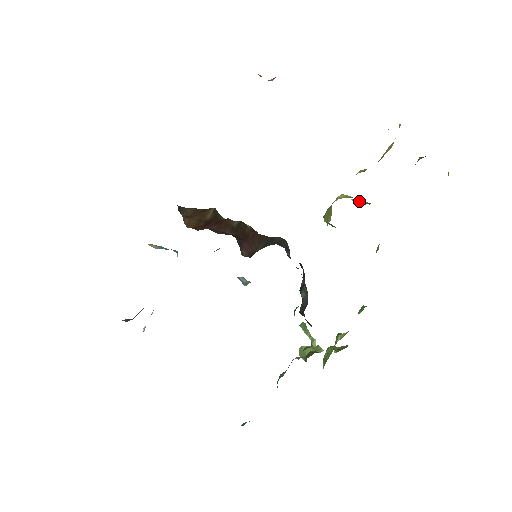
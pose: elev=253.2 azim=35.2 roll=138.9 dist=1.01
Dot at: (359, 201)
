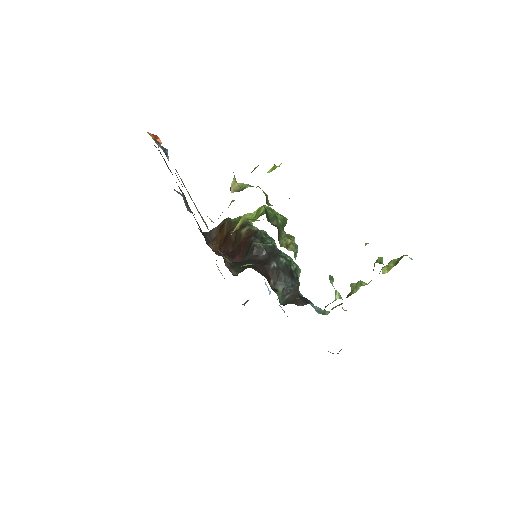
Dot at: (258, 212)
